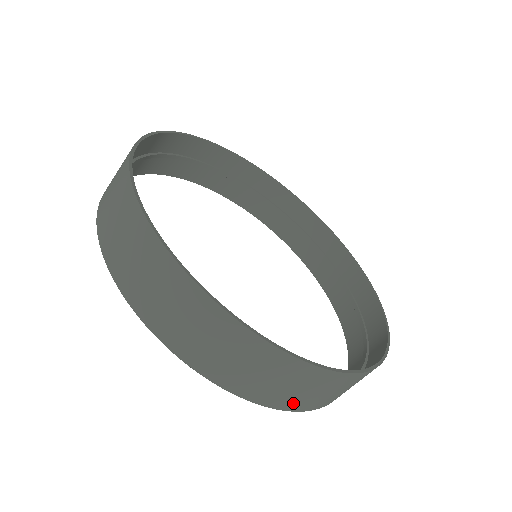
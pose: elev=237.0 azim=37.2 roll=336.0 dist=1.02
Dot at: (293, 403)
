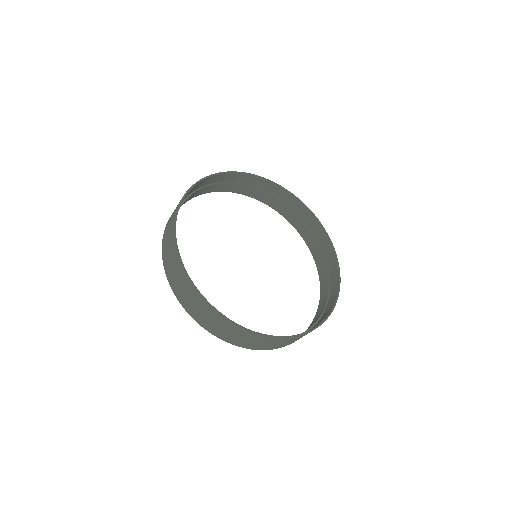
Dot at: occluded
